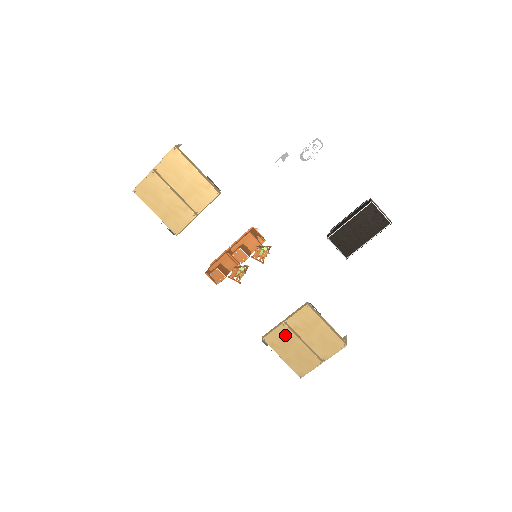
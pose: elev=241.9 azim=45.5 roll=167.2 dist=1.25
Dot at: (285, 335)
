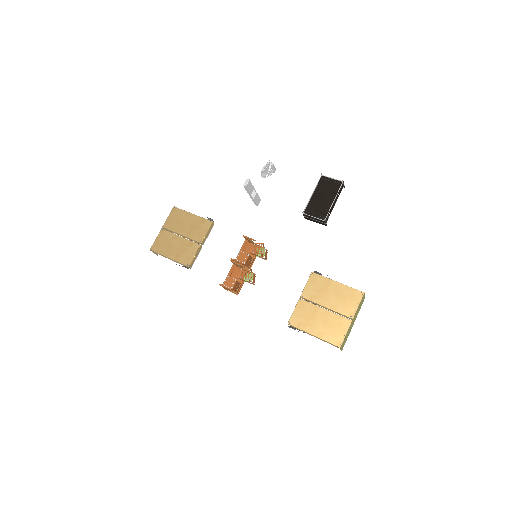
Dot at: (306, 310)
